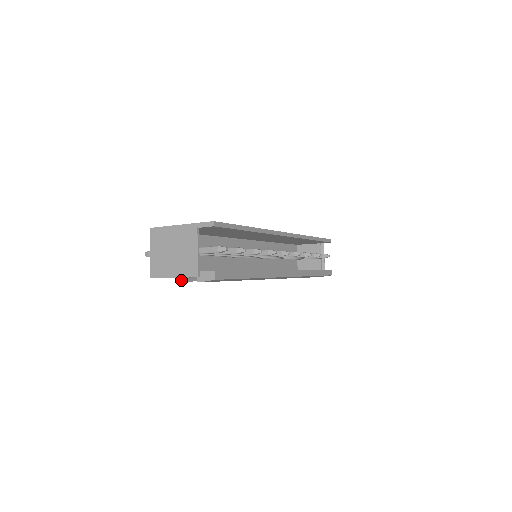
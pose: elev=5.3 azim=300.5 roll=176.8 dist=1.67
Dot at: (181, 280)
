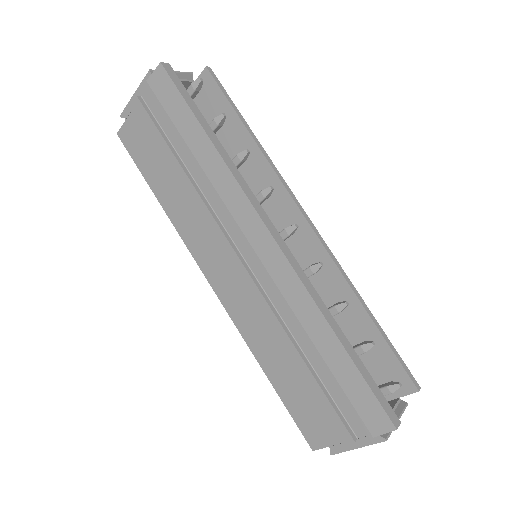
Dot at: (136, 101)
